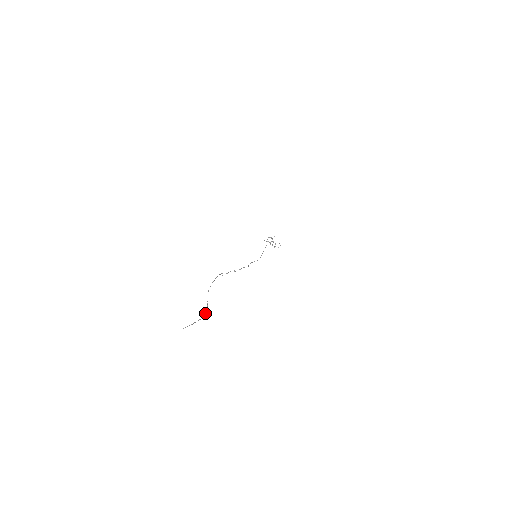
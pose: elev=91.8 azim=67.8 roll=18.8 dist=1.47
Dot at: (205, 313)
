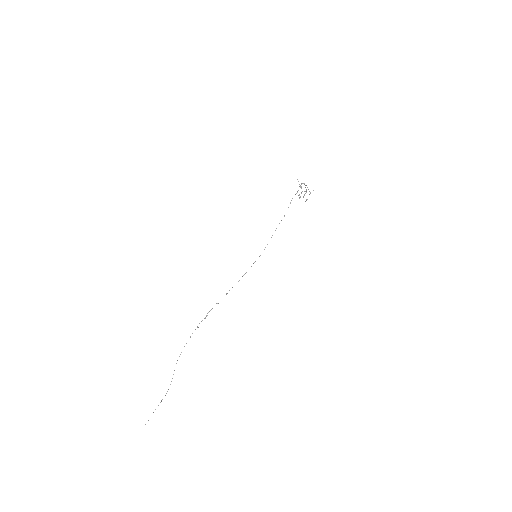
Dot at: occluded
